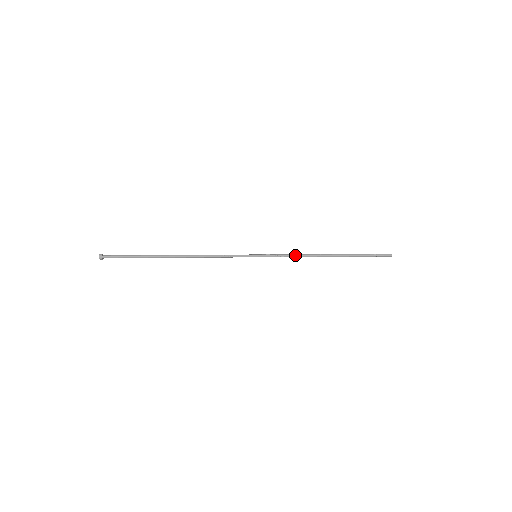
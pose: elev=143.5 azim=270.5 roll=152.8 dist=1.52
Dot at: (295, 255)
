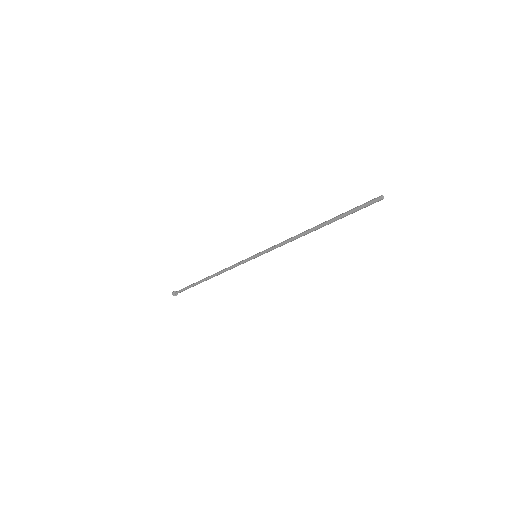
Dot at: (284, 241)
